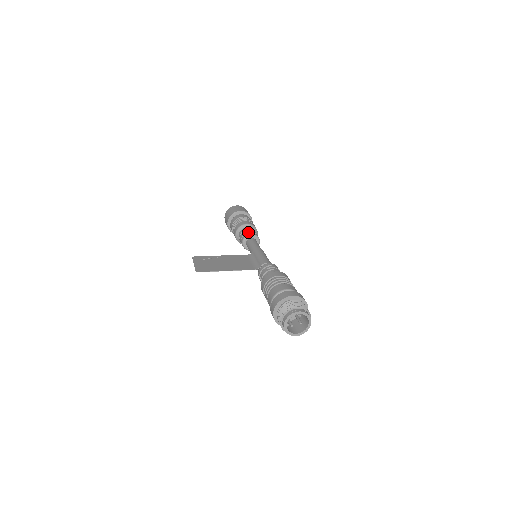
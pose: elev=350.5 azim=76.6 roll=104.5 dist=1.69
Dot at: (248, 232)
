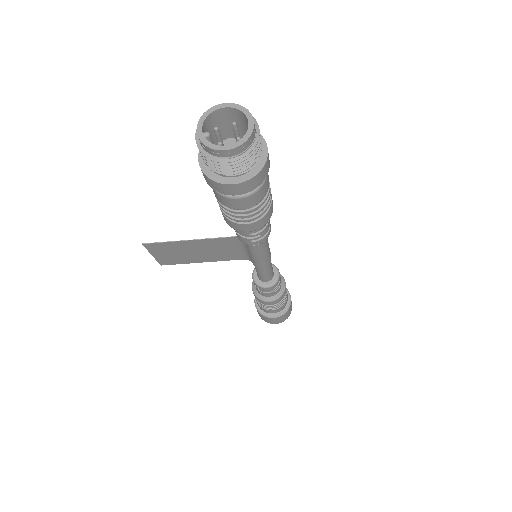
Dot at: occluded
